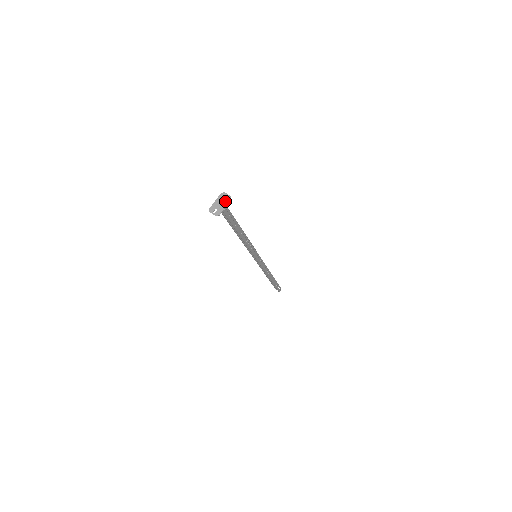
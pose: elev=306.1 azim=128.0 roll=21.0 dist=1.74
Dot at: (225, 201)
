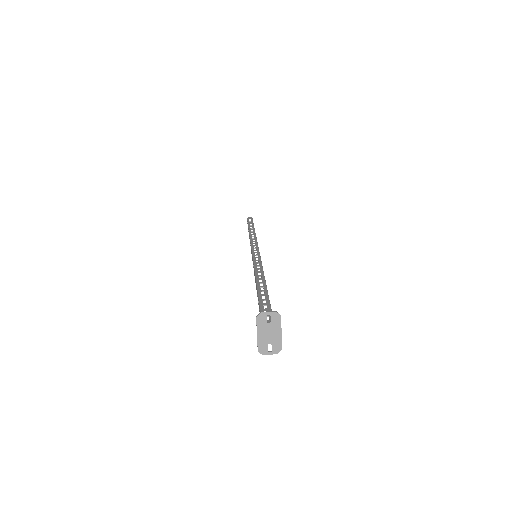
Dot at: (274, 325)
